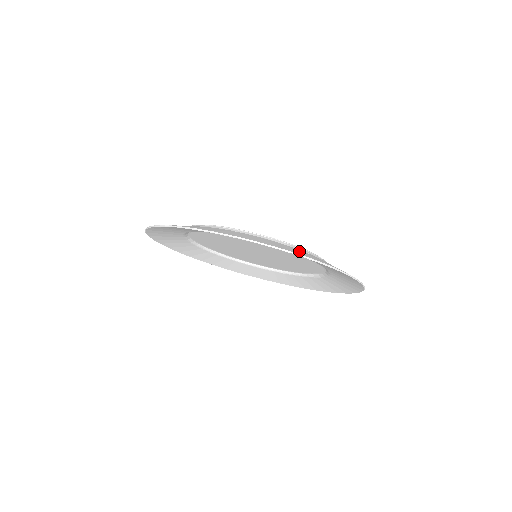
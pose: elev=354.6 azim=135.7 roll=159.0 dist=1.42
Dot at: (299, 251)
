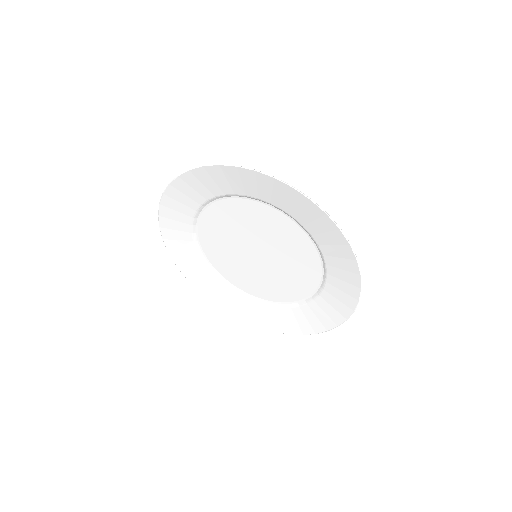
Dot at: (211, 182)
